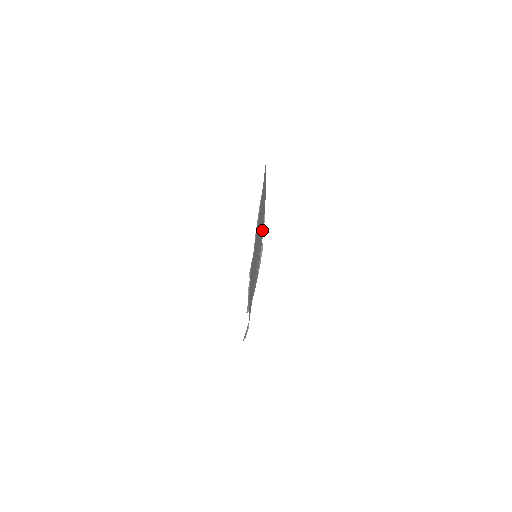
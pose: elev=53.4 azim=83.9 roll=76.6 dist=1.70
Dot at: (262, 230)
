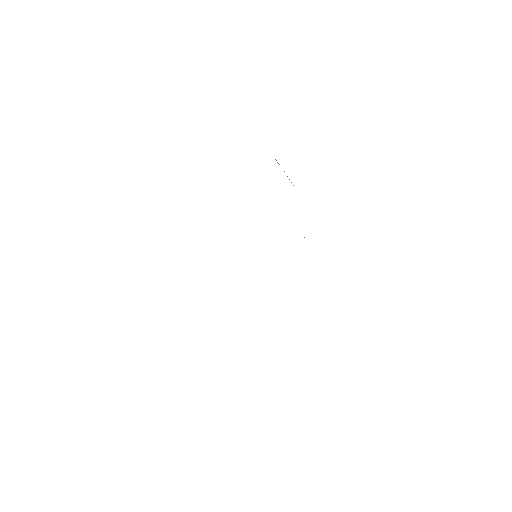
Dot at: occluded
